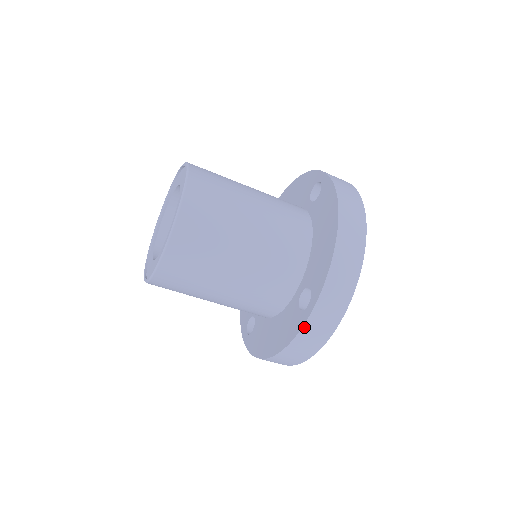
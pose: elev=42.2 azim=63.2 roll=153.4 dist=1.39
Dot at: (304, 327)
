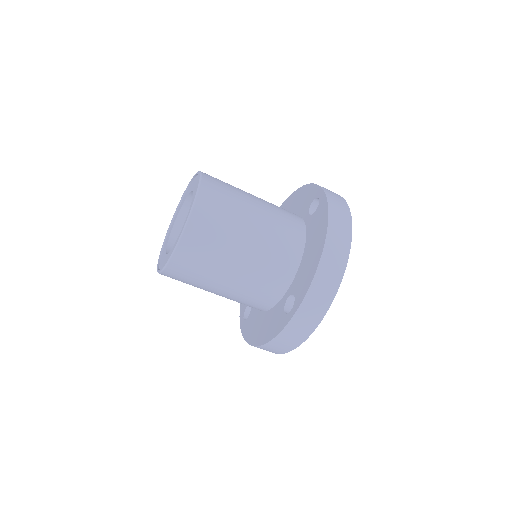
Dot at: (285, 328)
